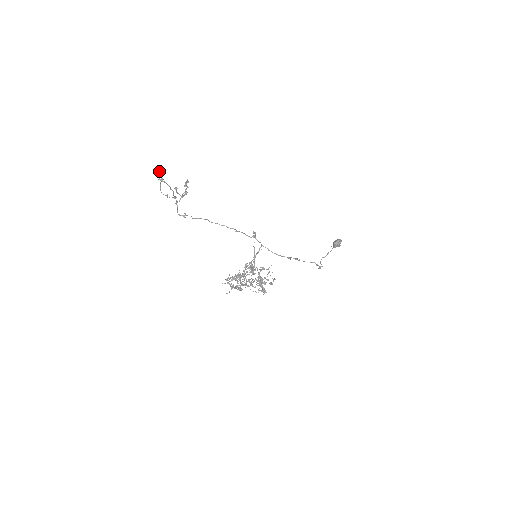
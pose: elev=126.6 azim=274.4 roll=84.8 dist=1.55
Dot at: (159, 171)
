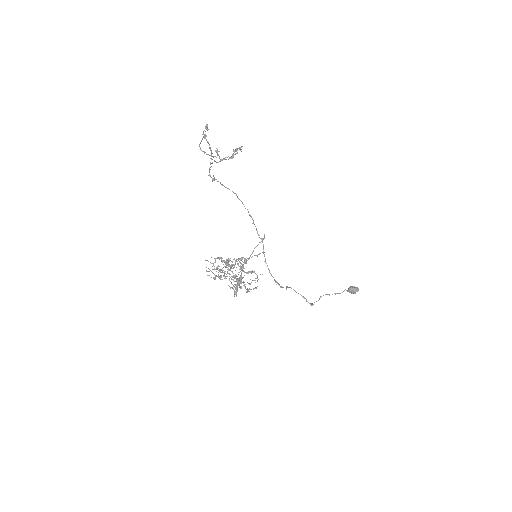
Dot at: (206, 127)
